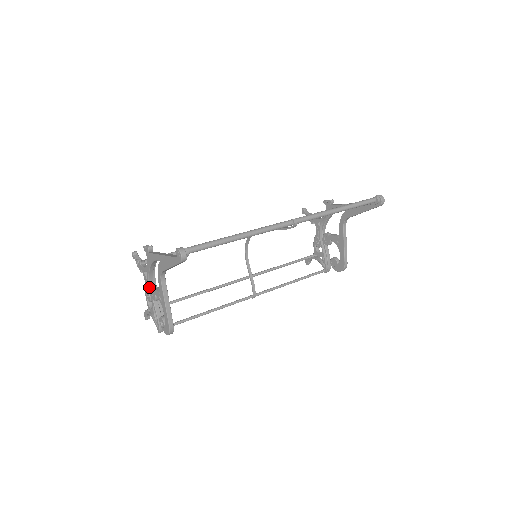
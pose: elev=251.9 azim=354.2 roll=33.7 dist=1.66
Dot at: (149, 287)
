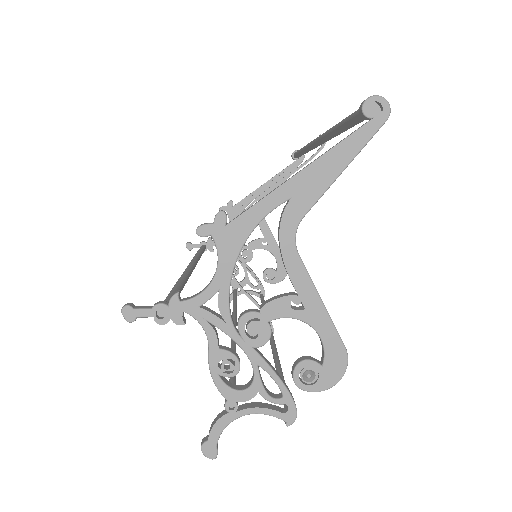
Dot at: (233, 328)
